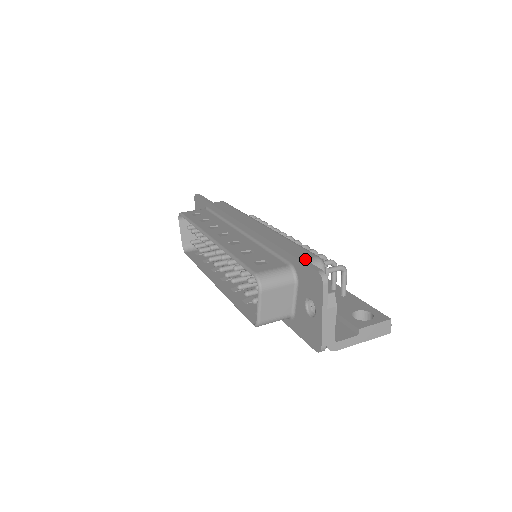
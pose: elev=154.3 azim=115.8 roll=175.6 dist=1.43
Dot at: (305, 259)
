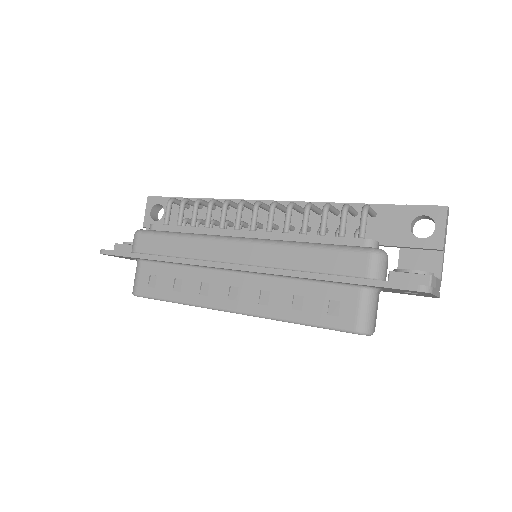
Dot at: (368, 270)
